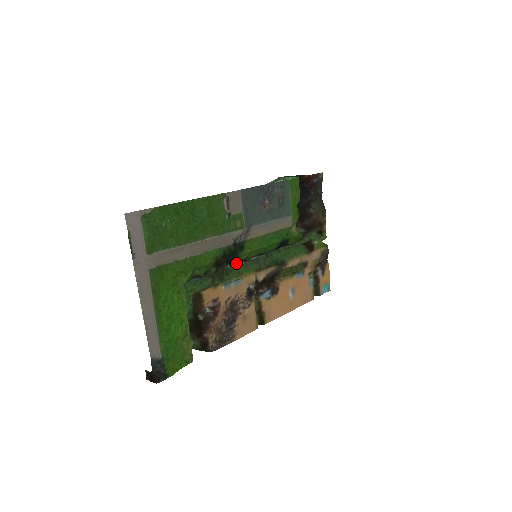
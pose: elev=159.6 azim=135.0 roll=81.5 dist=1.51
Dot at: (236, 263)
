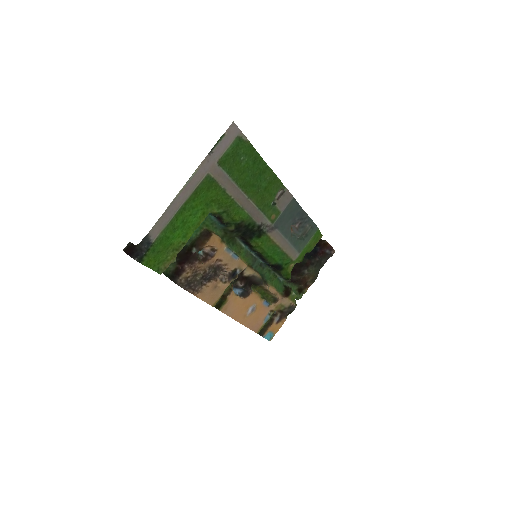
Dot at: (244, 244)
